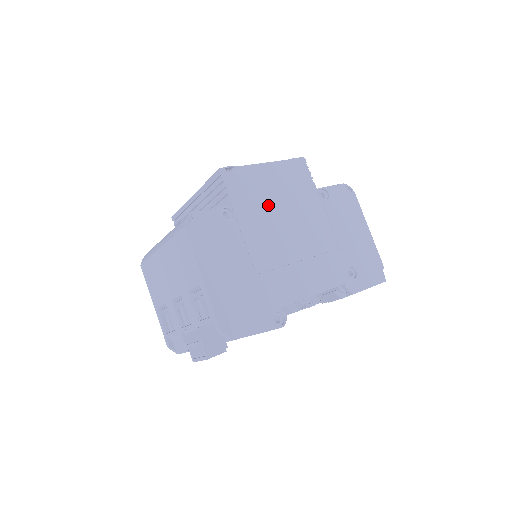
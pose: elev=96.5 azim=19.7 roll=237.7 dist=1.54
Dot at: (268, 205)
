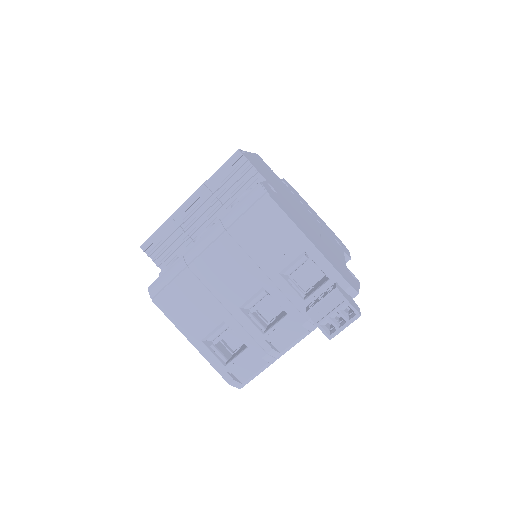
Dot at: (277, 186)
